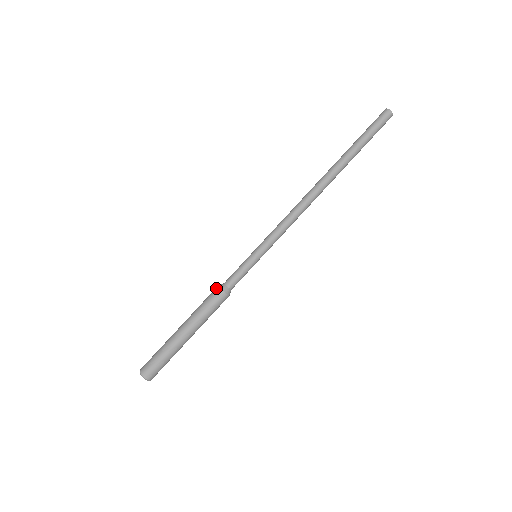
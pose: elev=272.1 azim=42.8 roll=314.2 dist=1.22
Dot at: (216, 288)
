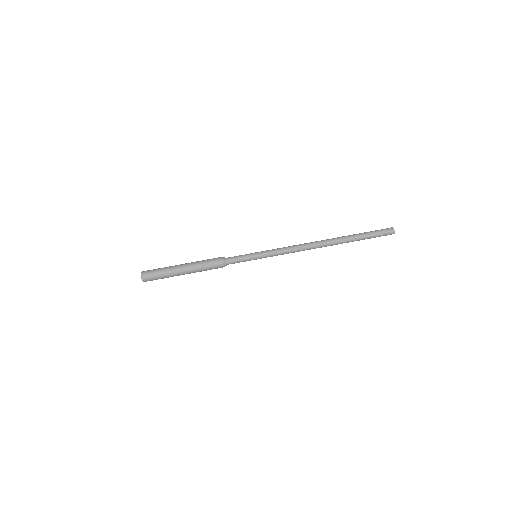
Dot at: occluded
